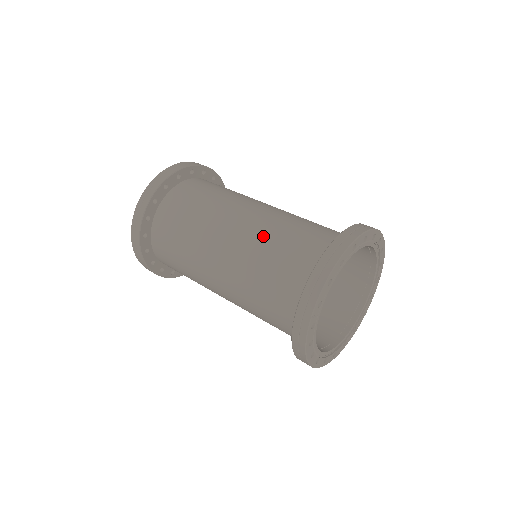
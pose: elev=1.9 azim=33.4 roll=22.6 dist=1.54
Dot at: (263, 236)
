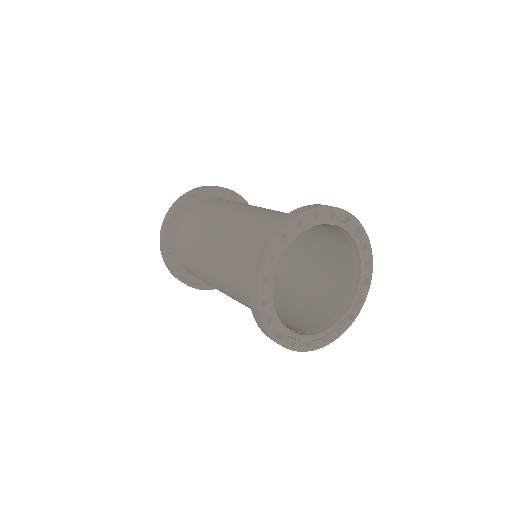
Dot at: (238, 231)
